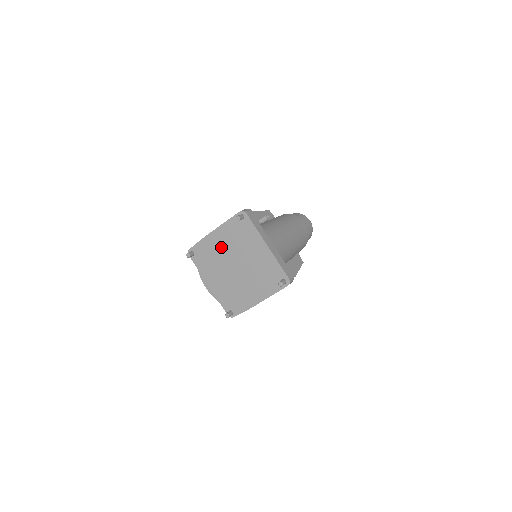
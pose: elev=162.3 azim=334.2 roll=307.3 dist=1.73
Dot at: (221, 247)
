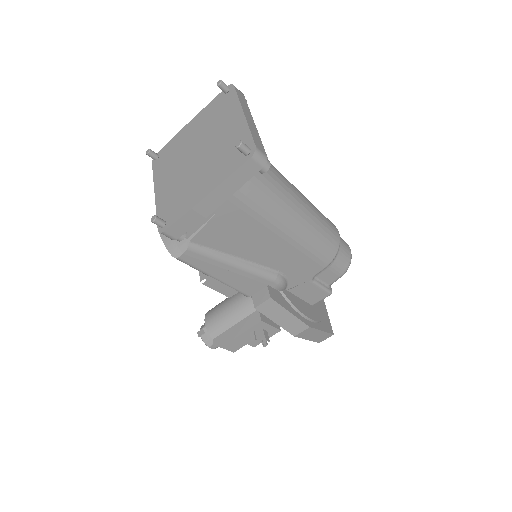
Dot at: (190, 137)
